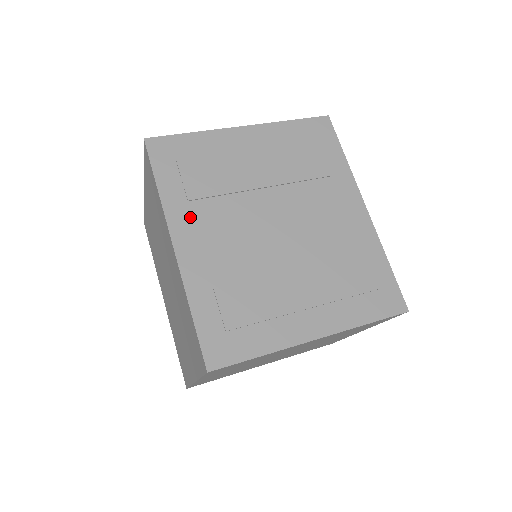
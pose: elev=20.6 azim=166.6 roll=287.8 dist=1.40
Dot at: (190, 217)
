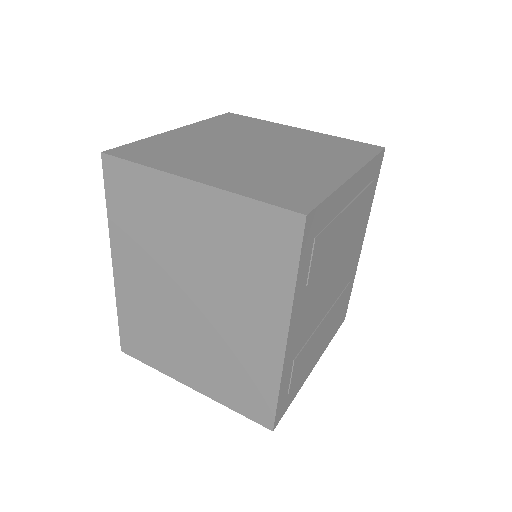
Dot at: (302, 303)
